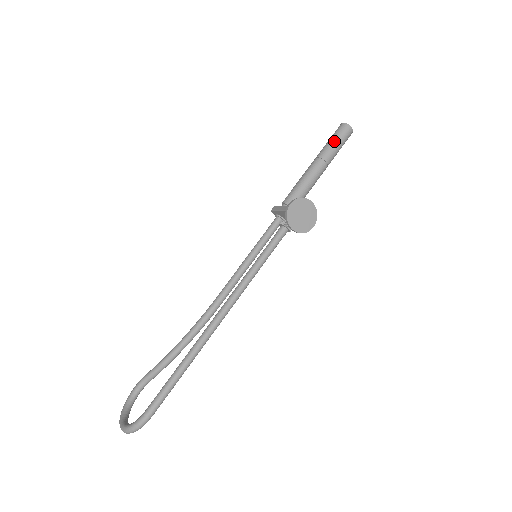
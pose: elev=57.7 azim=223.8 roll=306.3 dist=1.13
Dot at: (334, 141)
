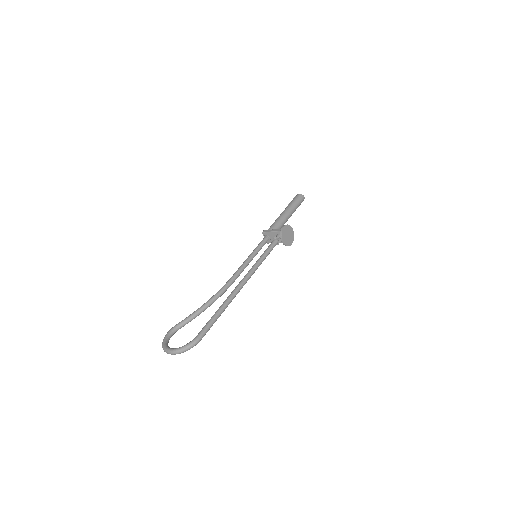
Dot at: (296, 202)
